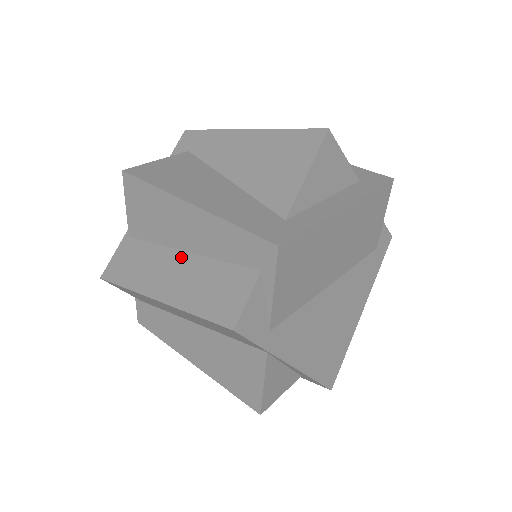
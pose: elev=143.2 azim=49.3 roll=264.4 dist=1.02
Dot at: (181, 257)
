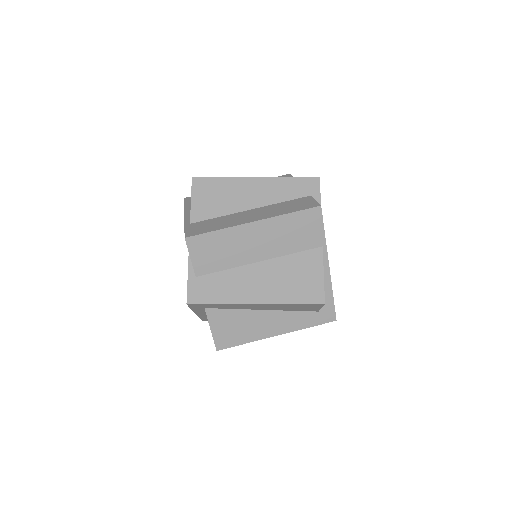
Dot at: (251, 211)
